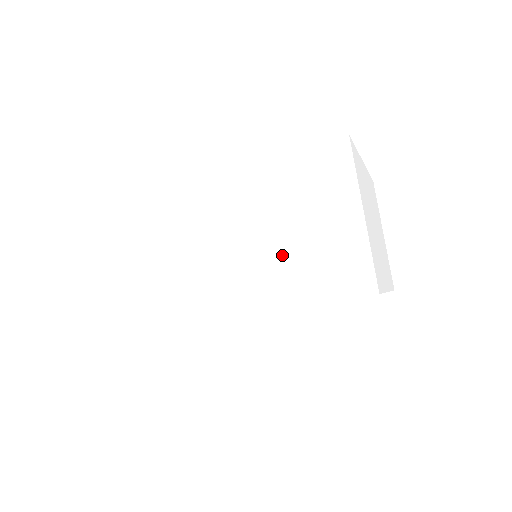
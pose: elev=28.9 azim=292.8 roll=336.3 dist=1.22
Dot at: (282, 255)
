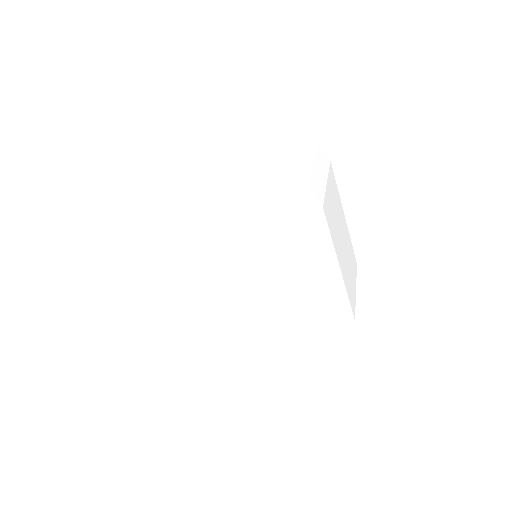
Dot at: (270, 173)
